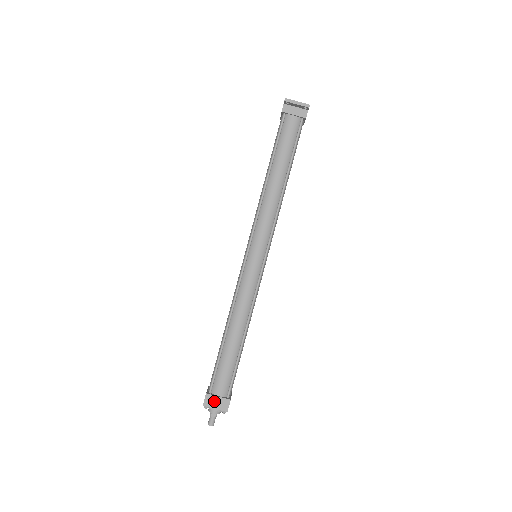
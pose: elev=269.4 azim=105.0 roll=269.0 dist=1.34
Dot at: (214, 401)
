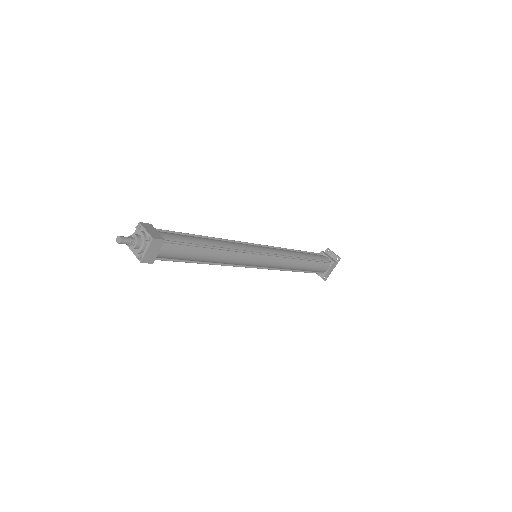
Dot at: (151, 229)
